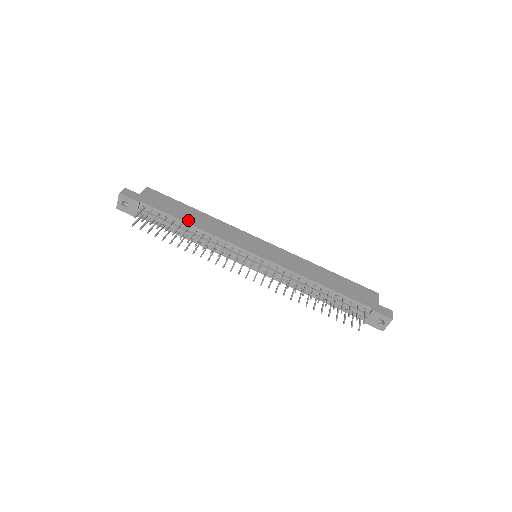
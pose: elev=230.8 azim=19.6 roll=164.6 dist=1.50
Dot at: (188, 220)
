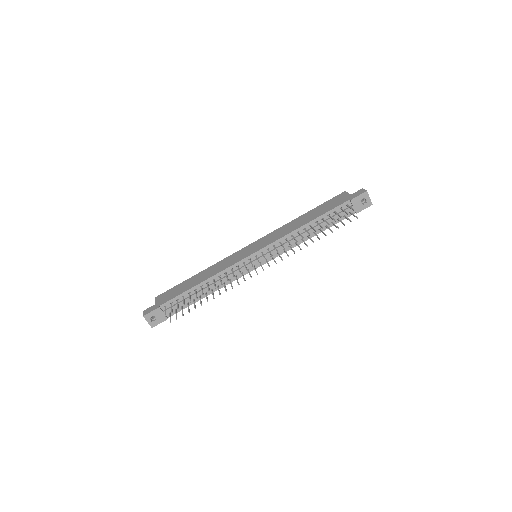
Dot at: (196, 283)
